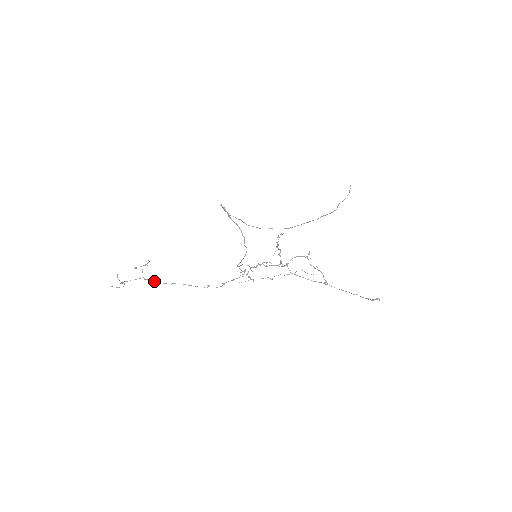
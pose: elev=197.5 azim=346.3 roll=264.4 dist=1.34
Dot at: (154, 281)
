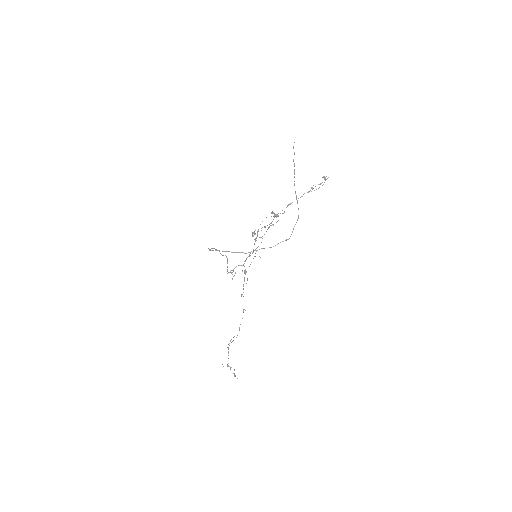
Dot at: occluded
